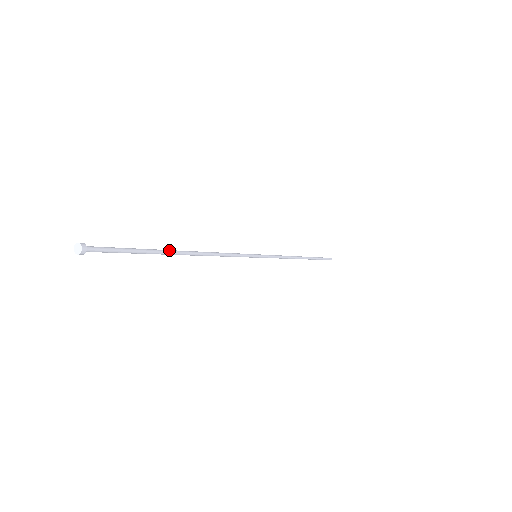
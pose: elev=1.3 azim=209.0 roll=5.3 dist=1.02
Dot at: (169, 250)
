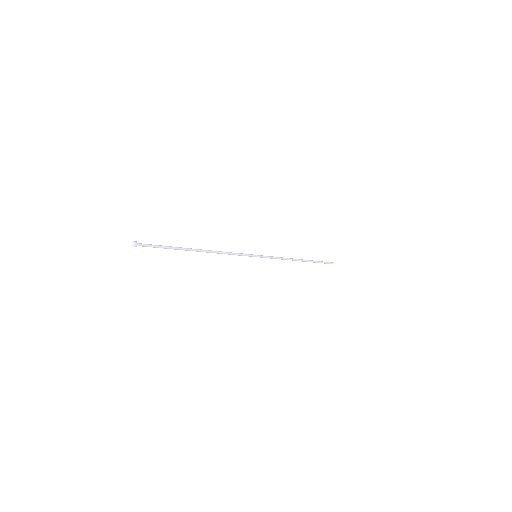
Dot at: (187, 248)
